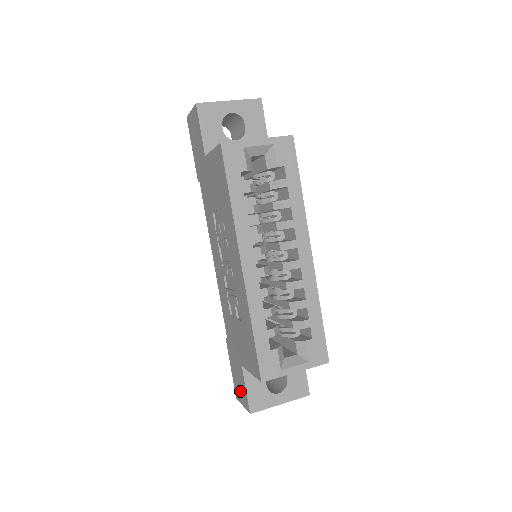
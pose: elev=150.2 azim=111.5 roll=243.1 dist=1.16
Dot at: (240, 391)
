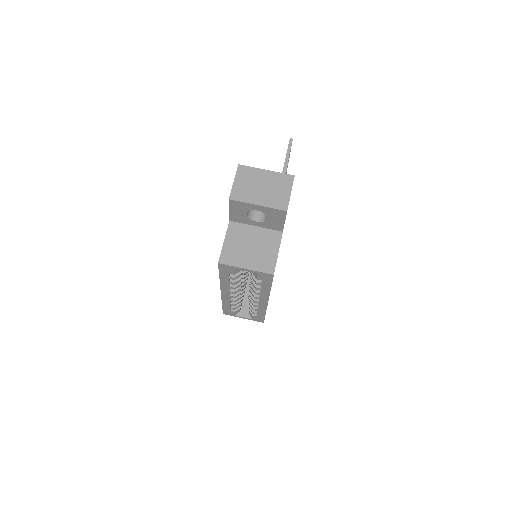
Dot at: occluded
